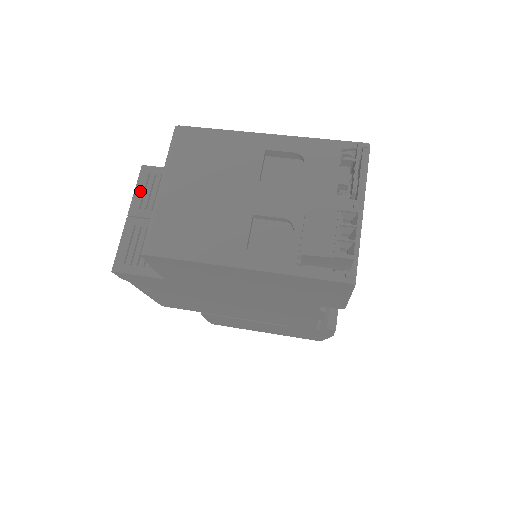
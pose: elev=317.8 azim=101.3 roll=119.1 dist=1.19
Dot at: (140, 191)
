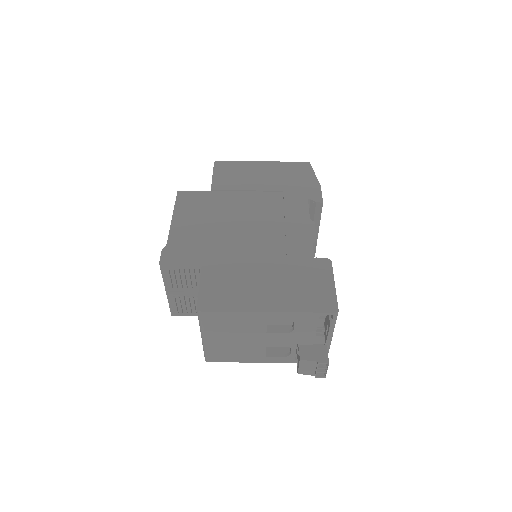
Dot at: (167, 279)
